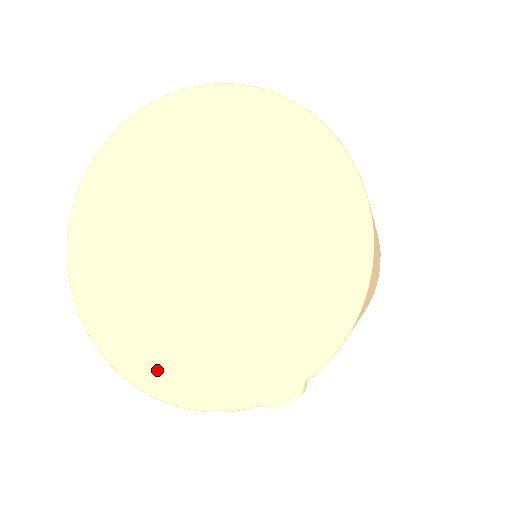
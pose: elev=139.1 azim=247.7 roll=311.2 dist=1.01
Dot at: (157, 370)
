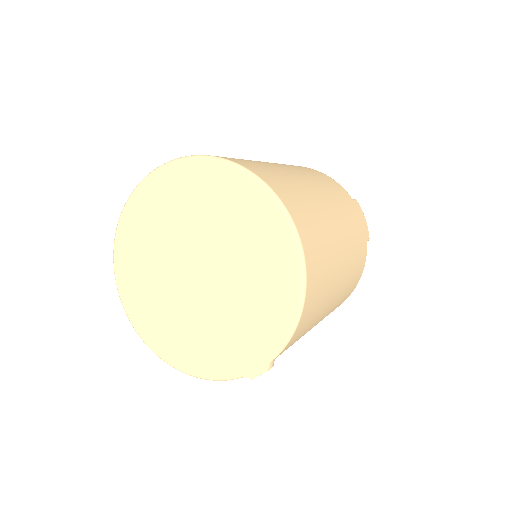
Dot at: (180, 354)
